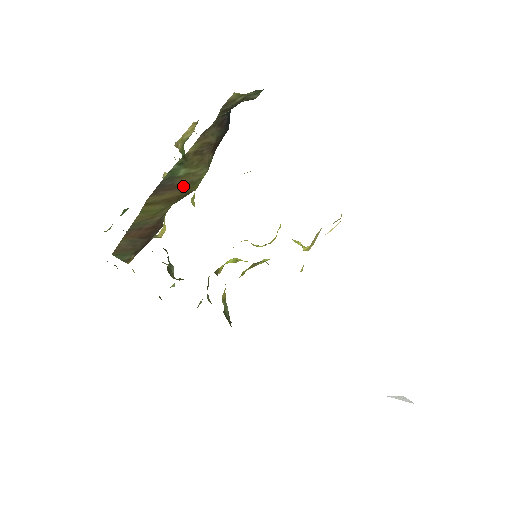
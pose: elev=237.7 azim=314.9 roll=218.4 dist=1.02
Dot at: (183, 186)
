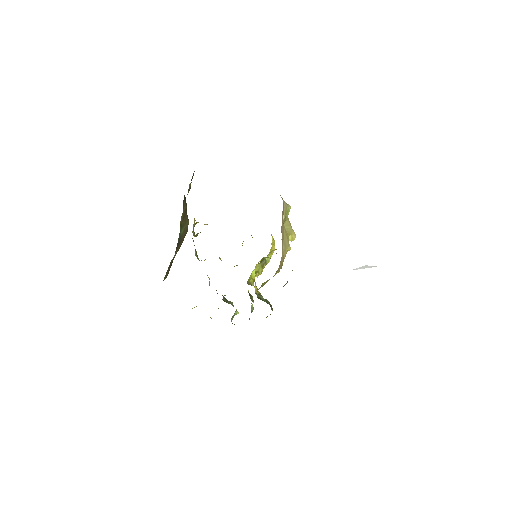
Dot at: (184, 236)
